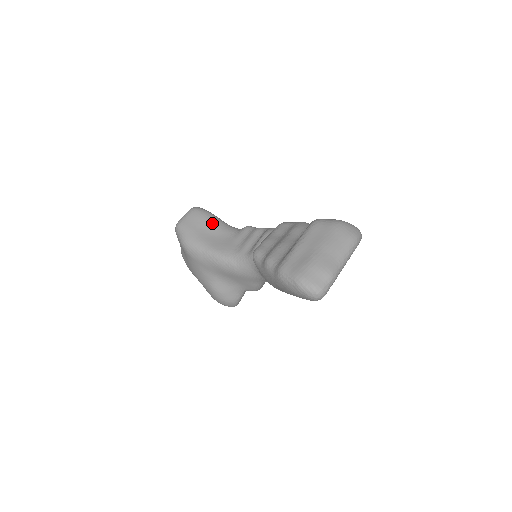
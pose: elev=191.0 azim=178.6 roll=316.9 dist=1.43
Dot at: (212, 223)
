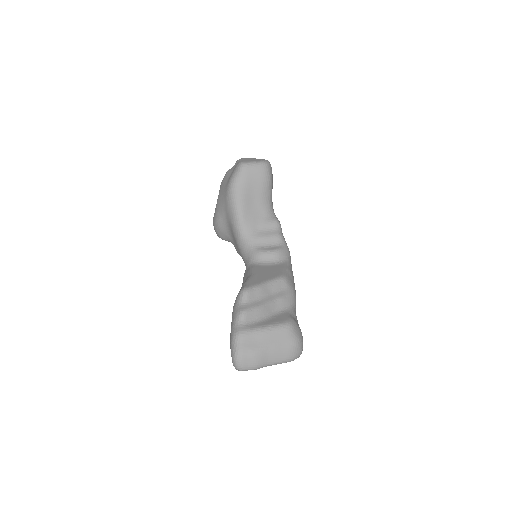
Dot at: (263, 192)
